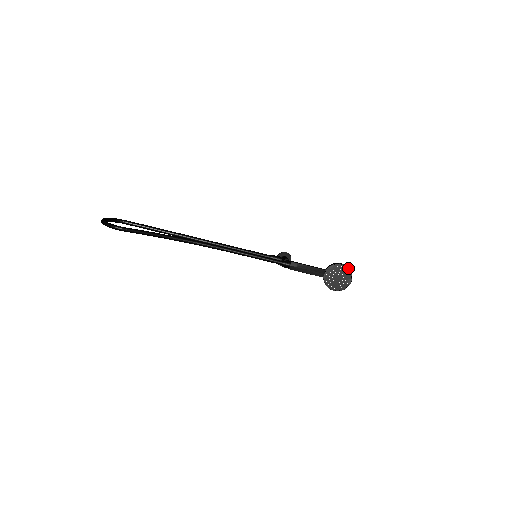
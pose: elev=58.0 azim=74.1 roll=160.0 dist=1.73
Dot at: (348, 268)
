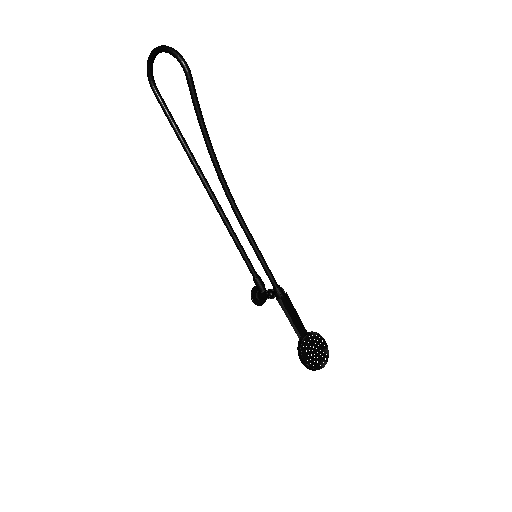
Dot at: occluded
